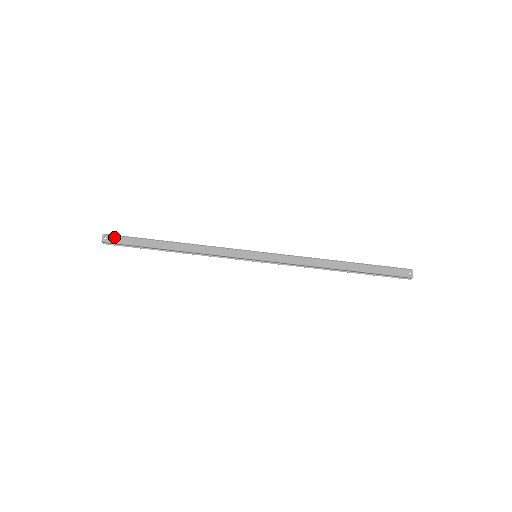
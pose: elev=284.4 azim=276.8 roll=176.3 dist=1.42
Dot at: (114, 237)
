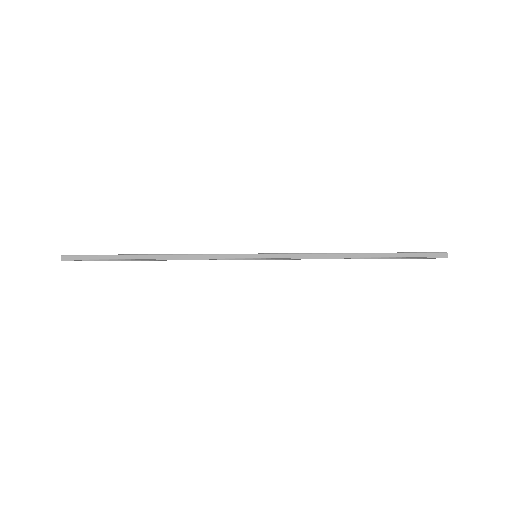
Dot at: occluded
